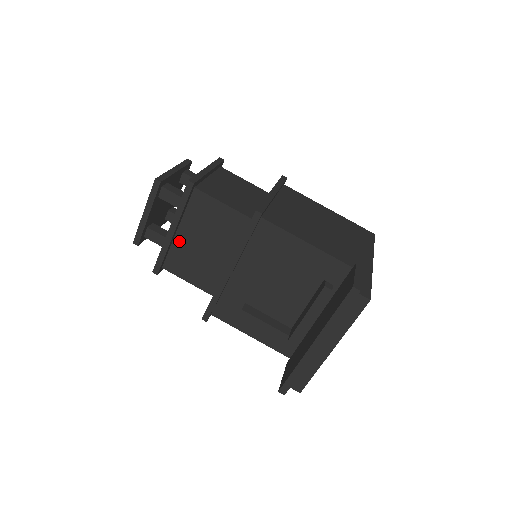
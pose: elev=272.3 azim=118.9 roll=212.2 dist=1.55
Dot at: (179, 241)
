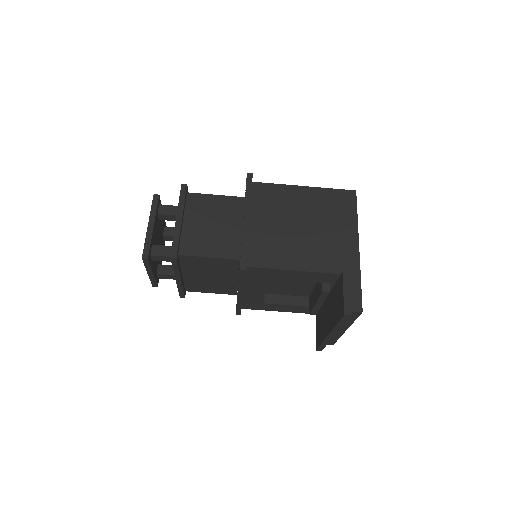
Dot at: (188, 279)
